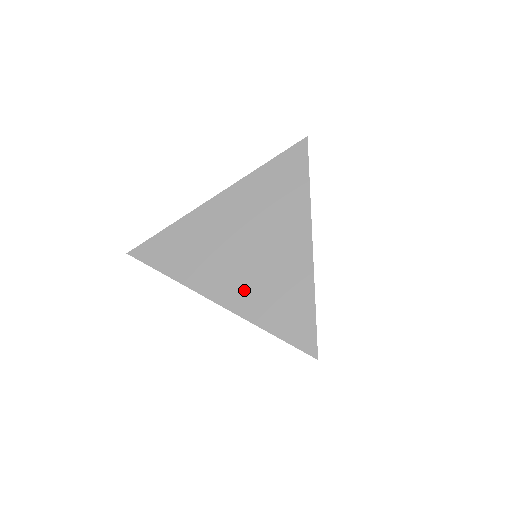
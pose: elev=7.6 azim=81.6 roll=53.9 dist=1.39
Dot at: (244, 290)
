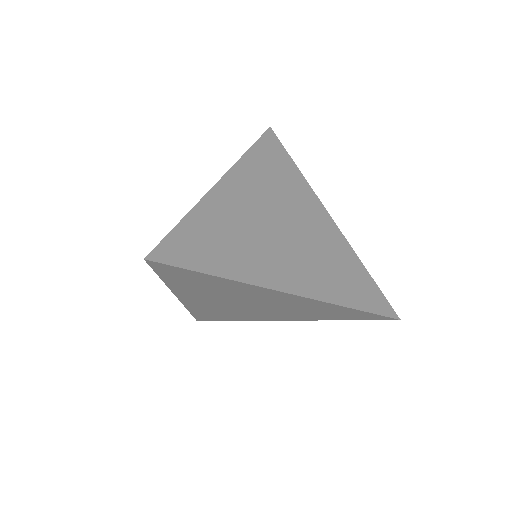
Dot at: (308, 272)
